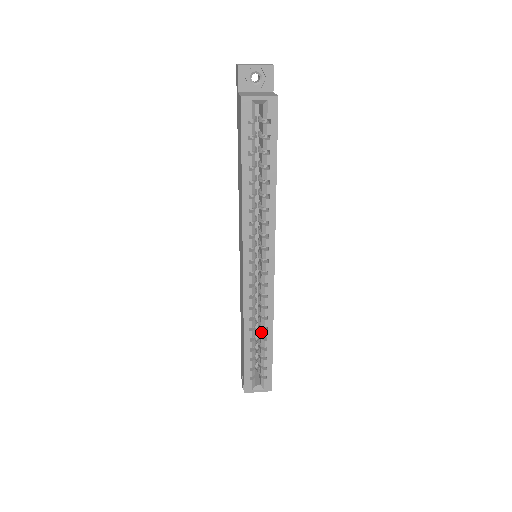
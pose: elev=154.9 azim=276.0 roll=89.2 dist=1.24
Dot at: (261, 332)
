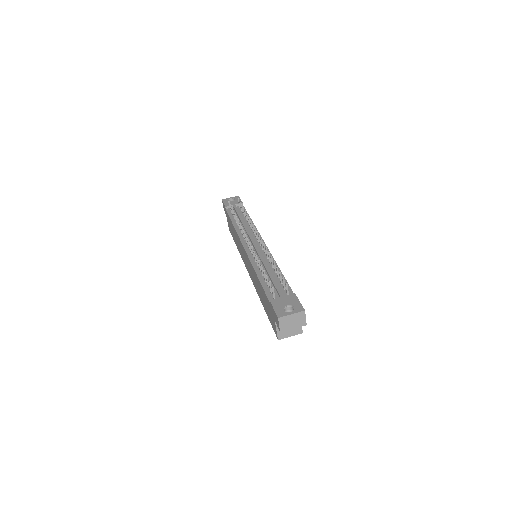
Dot at: occluded
